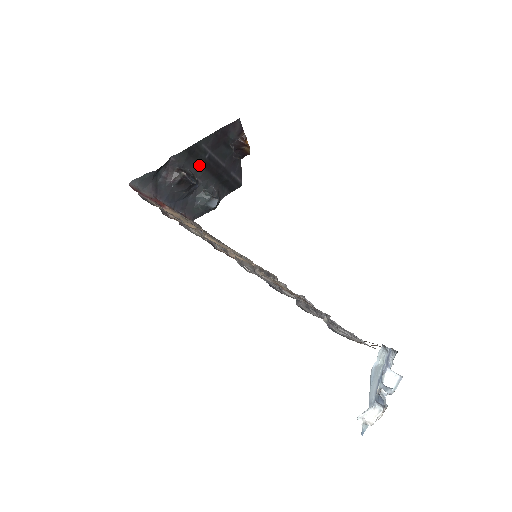
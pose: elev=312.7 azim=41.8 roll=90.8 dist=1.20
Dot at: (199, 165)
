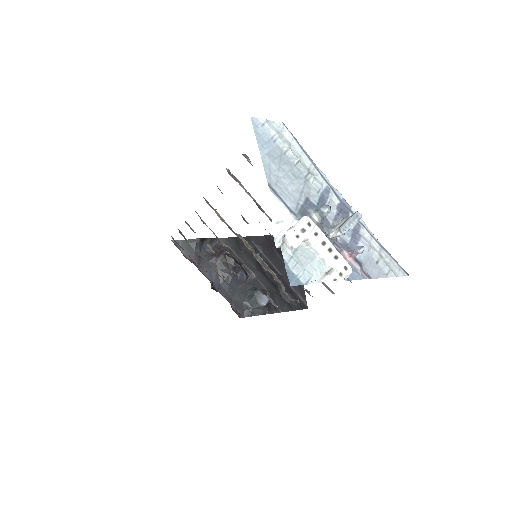
Dot at: (249, 260)
